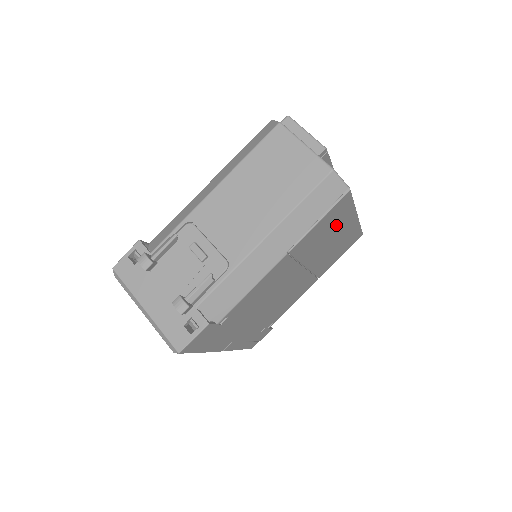
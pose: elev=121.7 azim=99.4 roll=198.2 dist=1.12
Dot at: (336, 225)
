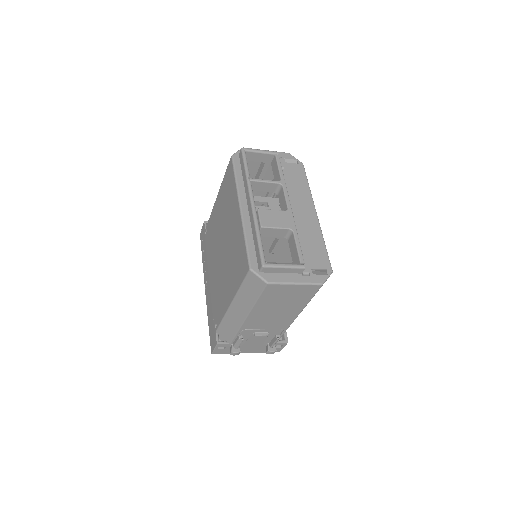
Dot at: occluded
